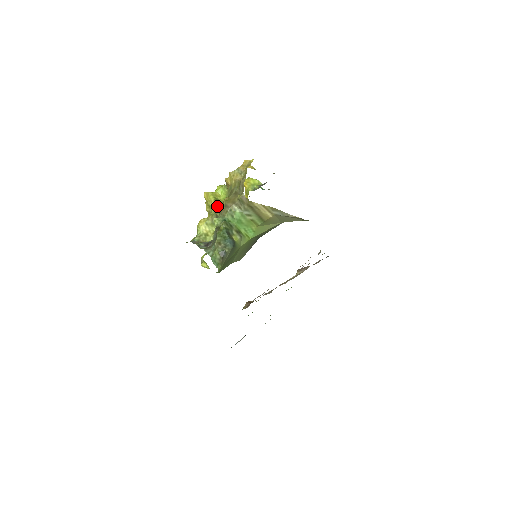
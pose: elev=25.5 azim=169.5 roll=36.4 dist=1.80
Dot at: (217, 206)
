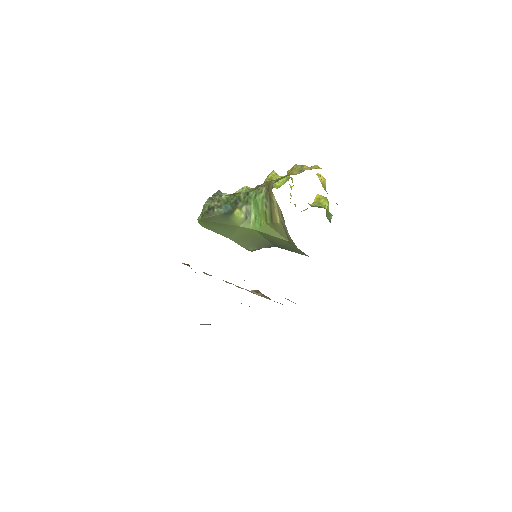
Dot at: occluded
